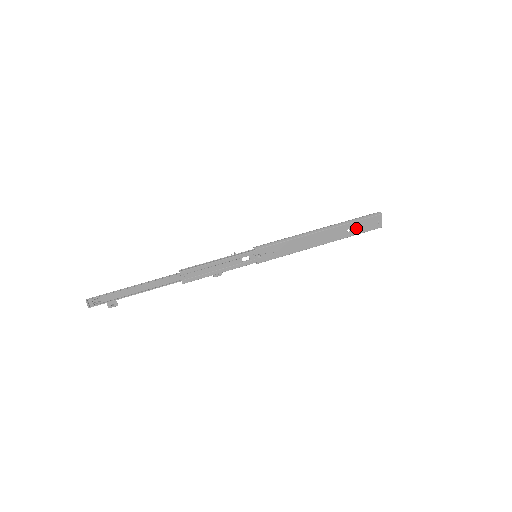
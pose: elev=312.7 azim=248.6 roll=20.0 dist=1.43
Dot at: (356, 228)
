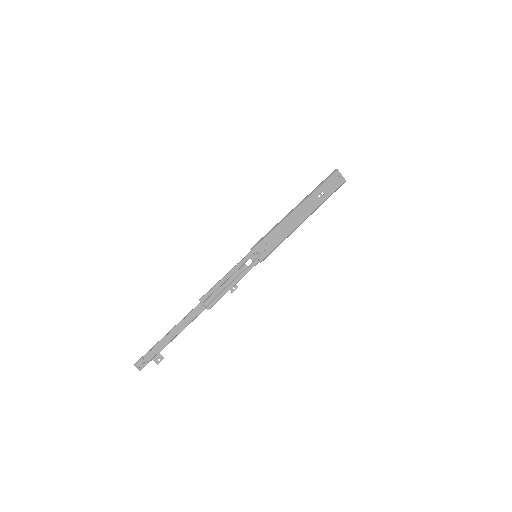
Dot at: (325, 191)
